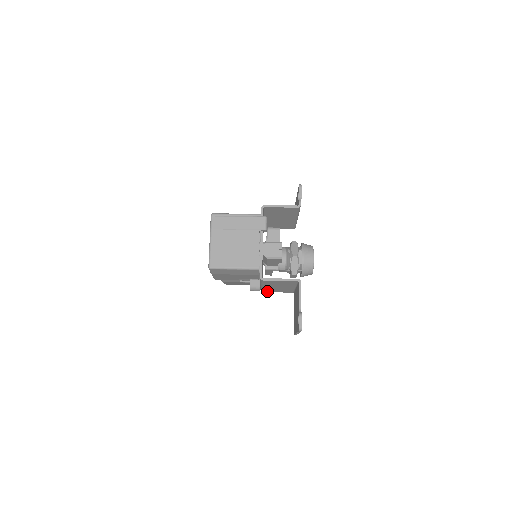
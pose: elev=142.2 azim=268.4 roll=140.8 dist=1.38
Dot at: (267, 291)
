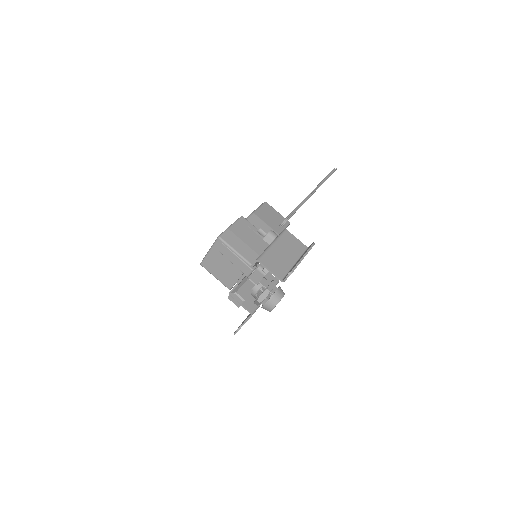
Dot at: occluded
